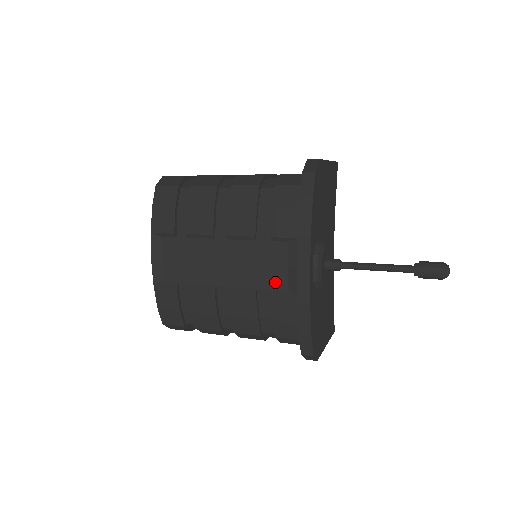
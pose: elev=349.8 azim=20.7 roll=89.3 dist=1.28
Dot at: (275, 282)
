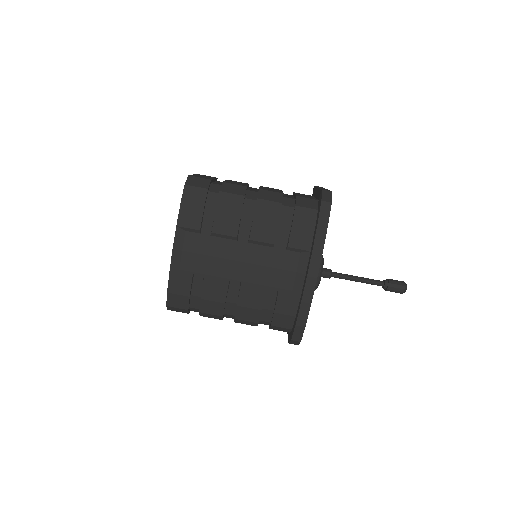
Dot at: (283, 282)
